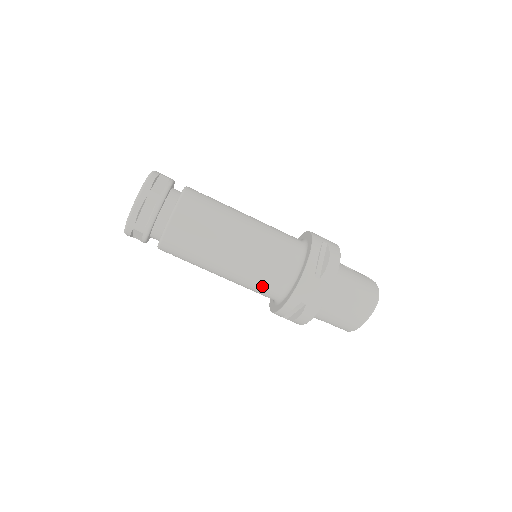
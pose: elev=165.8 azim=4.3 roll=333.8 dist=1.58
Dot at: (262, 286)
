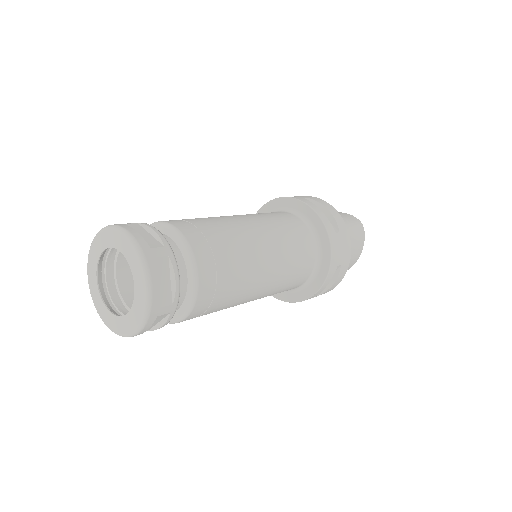
Dot at: (295, 279)
